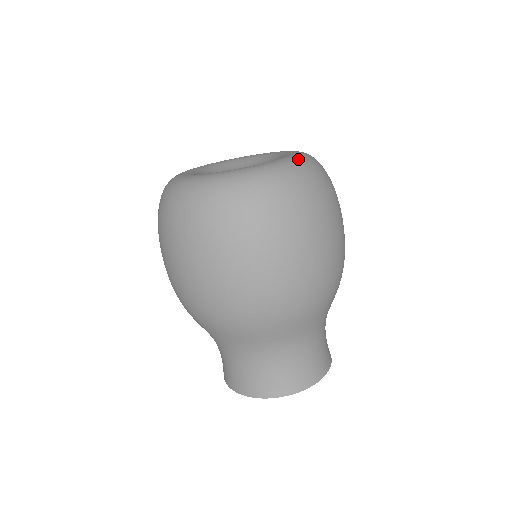
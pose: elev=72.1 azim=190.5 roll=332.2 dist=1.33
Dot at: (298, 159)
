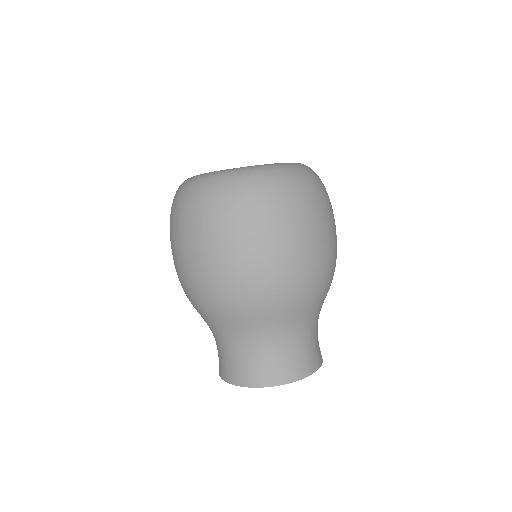
Dot at: (284, 165)
